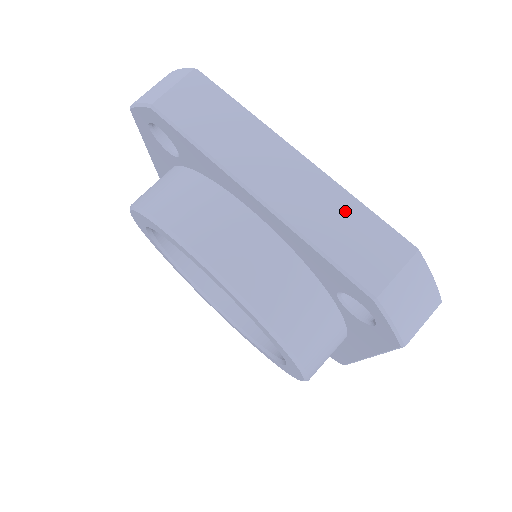
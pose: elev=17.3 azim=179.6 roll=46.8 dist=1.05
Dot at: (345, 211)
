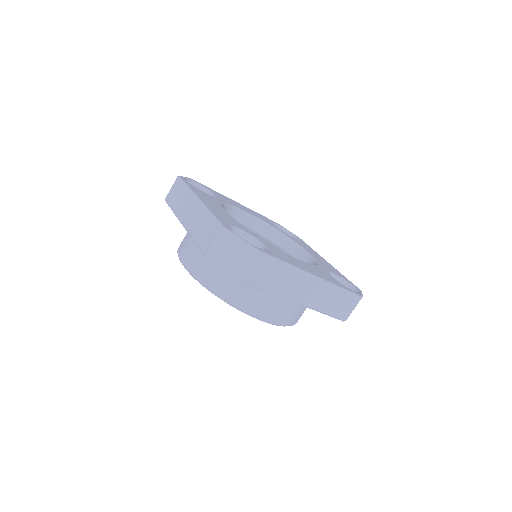
Dot at: (335, 295)
